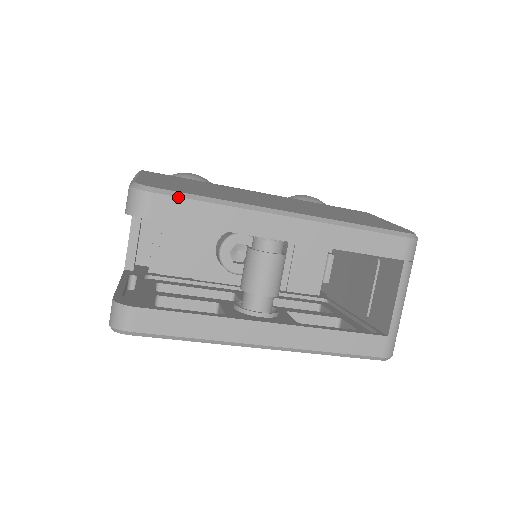
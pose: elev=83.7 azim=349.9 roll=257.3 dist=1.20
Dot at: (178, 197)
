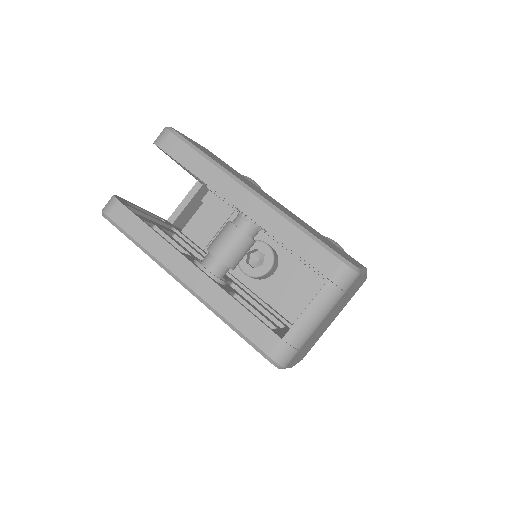
Dot at: (185, 142)
